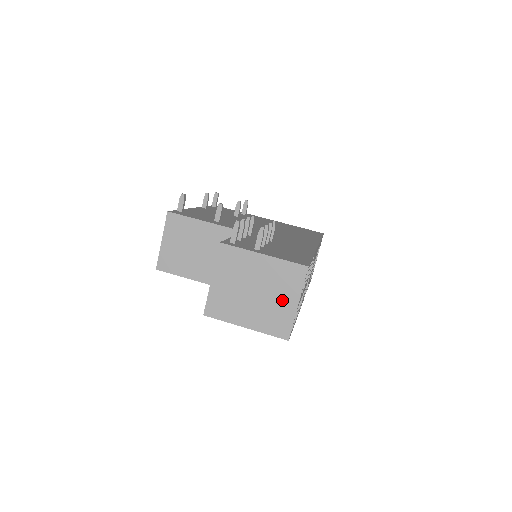
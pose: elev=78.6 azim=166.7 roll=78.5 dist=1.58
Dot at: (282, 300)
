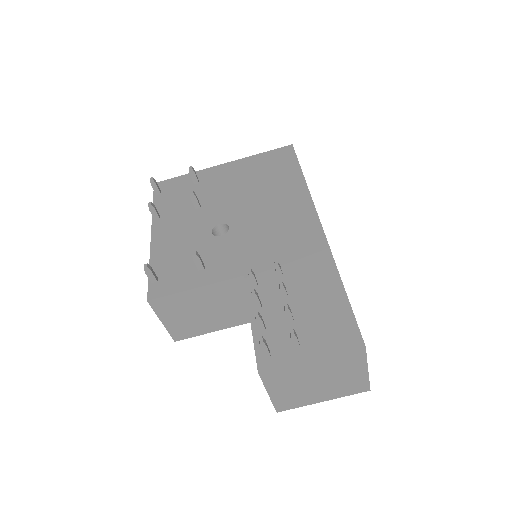
Dot at: (350, 375)
